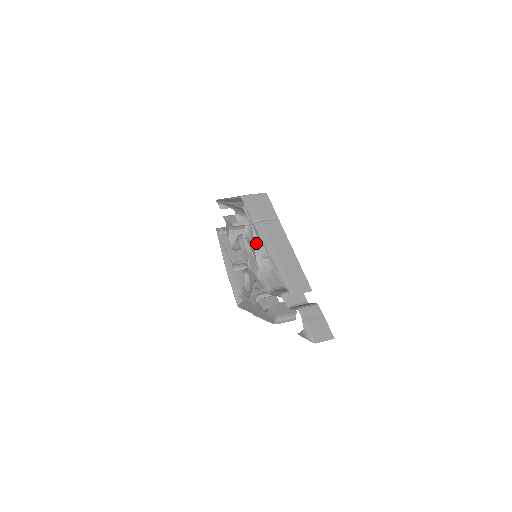
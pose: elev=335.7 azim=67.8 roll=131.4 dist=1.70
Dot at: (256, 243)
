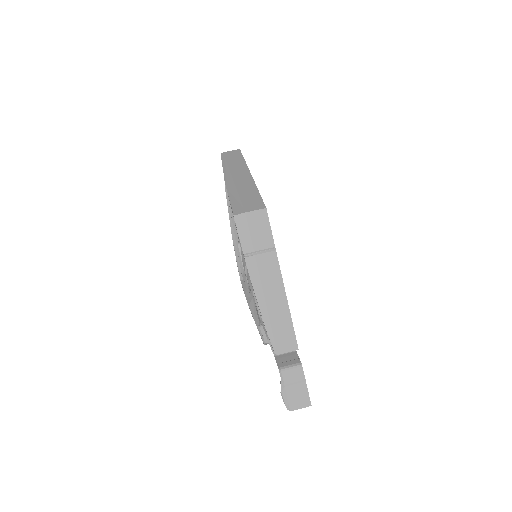
Dot at: occluded
